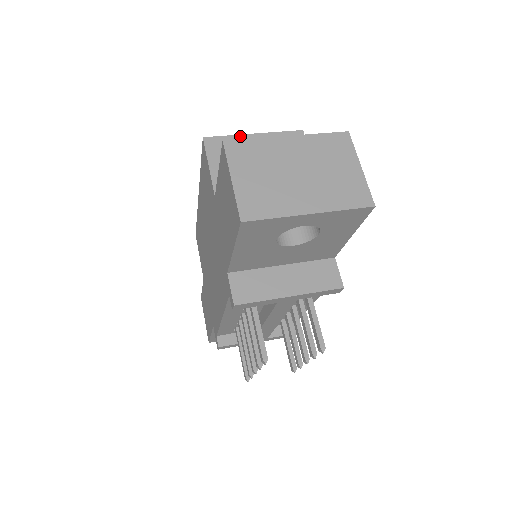
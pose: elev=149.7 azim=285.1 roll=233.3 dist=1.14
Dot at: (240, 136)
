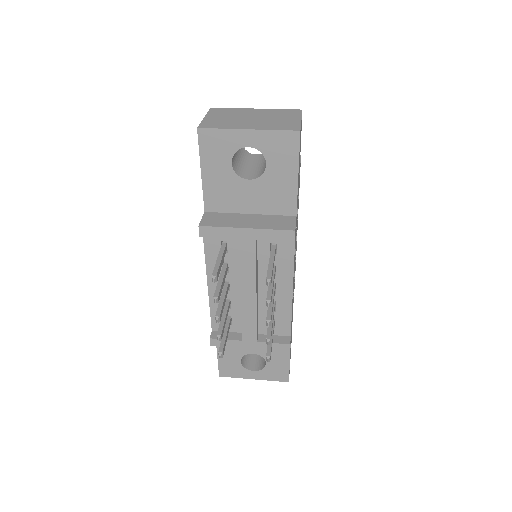
Dot at: occluded
